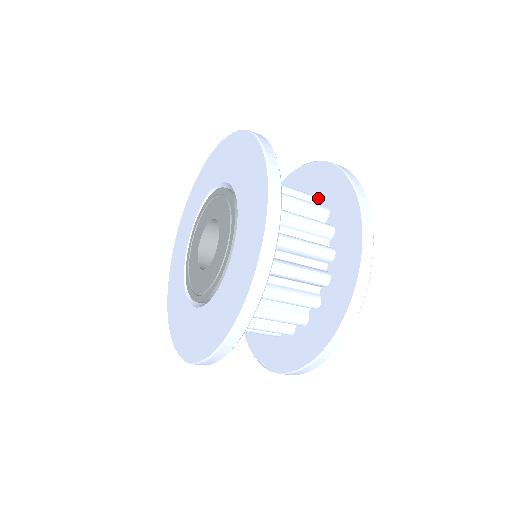
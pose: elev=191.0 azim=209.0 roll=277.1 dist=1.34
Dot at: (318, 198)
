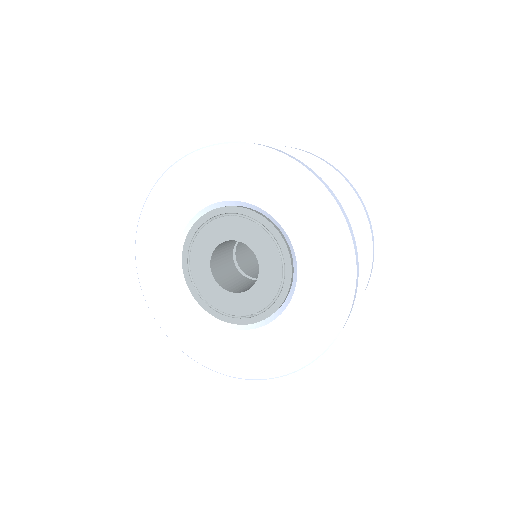
Dot at: occluded
